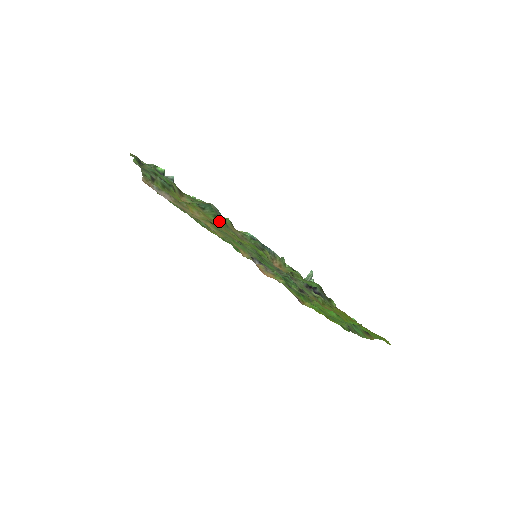
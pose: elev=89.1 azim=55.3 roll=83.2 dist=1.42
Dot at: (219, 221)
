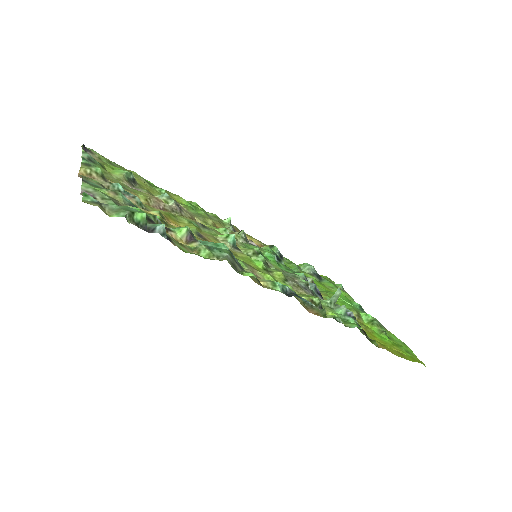
Dot at: occluded
